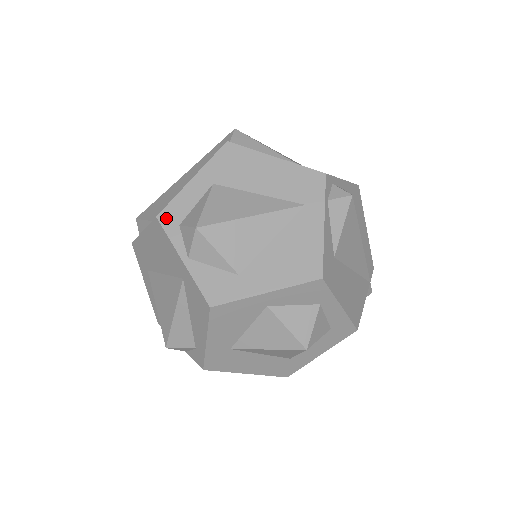
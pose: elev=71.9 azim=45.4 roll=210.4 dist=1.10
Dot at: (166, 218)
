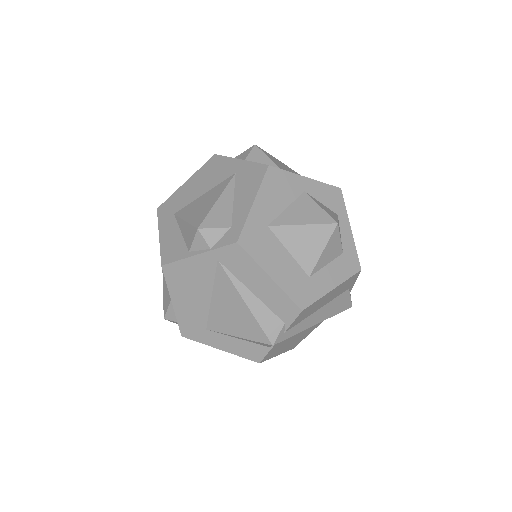
Dot at: occluded
